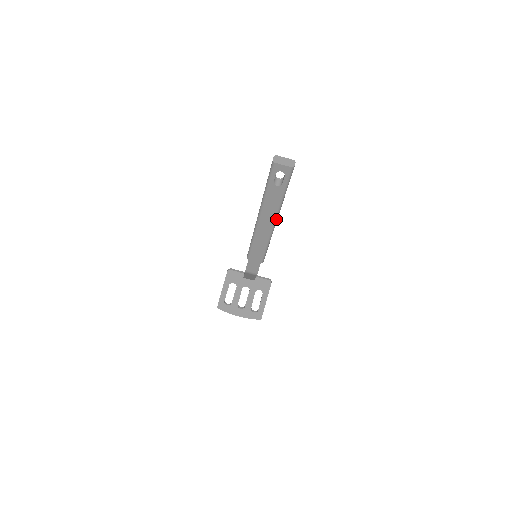
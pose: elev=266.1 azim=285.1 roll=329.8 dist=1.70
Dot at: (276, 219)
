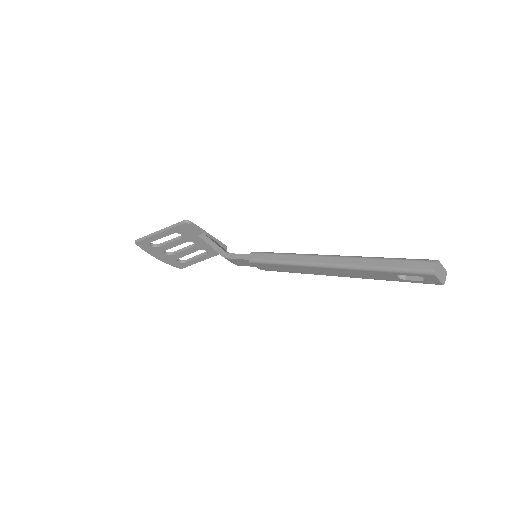
Dot at: (342, 276)
